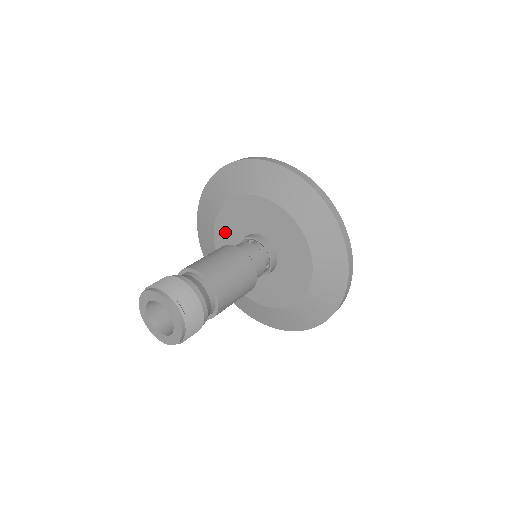
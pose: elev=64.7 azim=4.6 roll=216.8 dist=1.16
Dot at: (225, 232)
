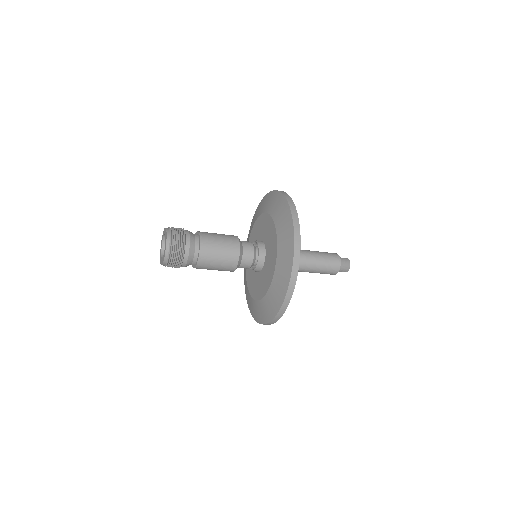
Dot at: occluded
